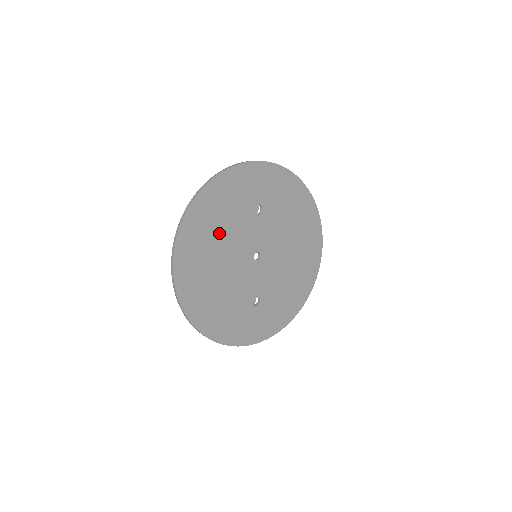
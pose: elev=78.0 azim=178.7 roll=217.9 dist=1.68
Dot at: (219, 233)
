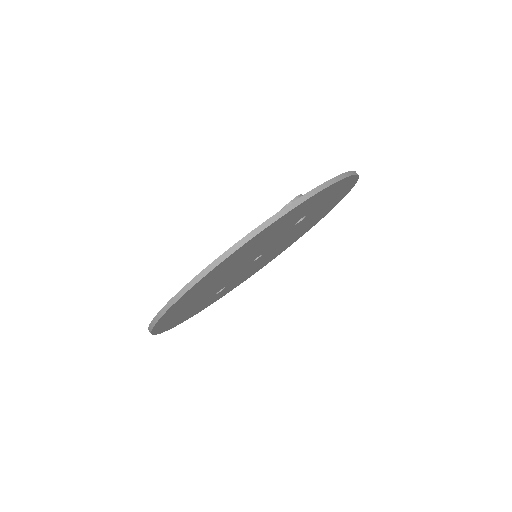
Dot at: (250, 252)
